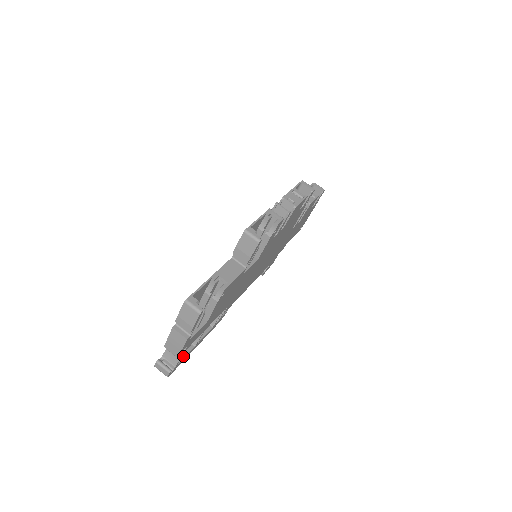
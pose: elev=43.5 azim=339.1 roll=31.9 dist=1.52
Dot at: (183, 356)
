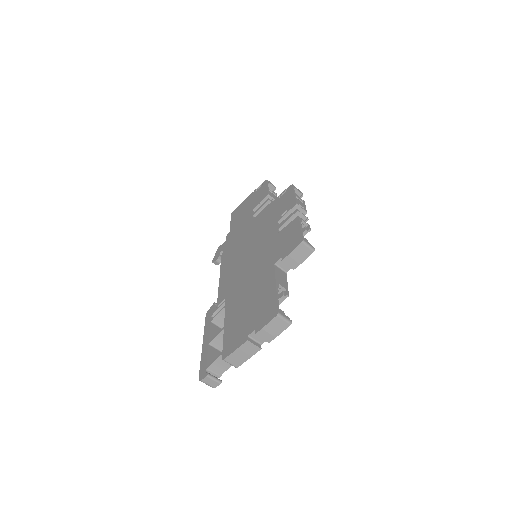
Dot at: occluded
